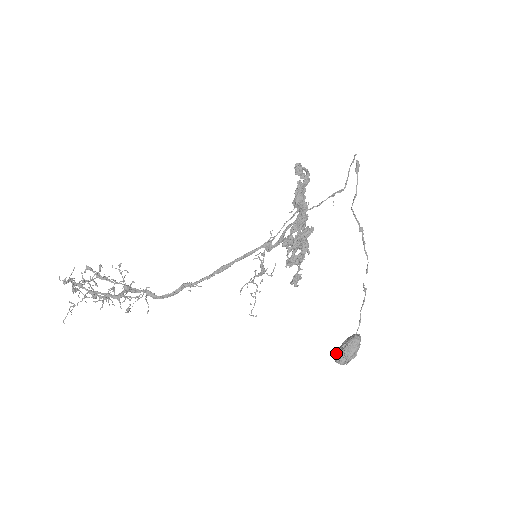
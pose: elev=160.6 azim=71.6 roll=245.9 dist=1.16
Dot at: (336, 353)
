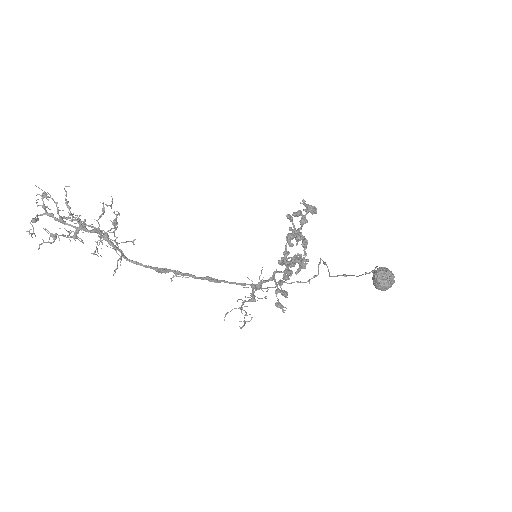
Dot at: occluded
